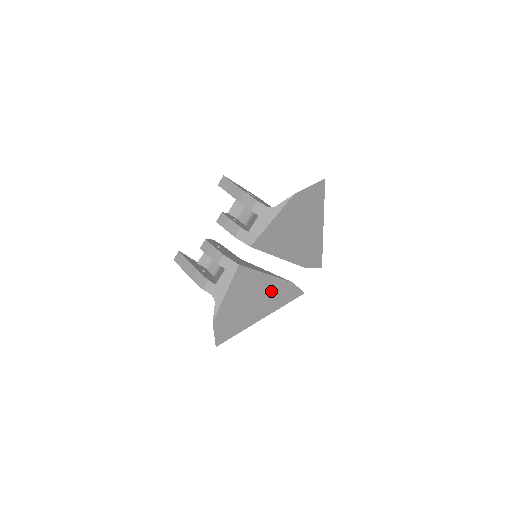
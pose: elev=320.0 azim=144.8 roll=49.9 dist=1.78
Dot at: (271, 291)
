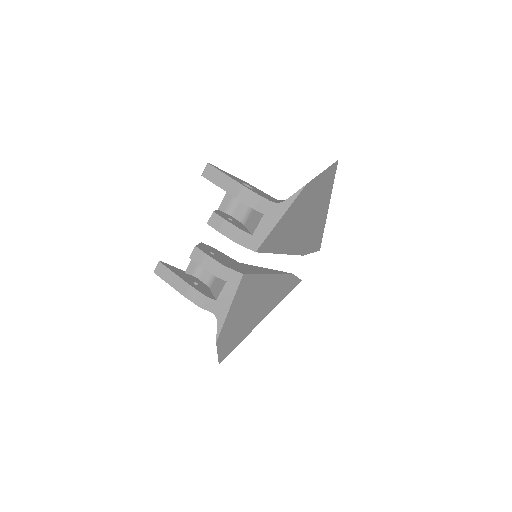
Dot at: (272, 289)
